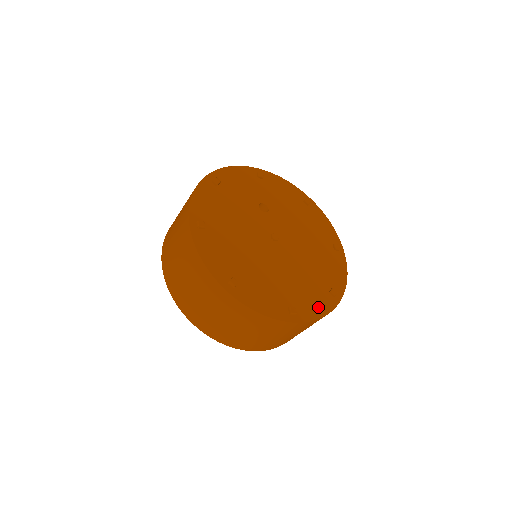
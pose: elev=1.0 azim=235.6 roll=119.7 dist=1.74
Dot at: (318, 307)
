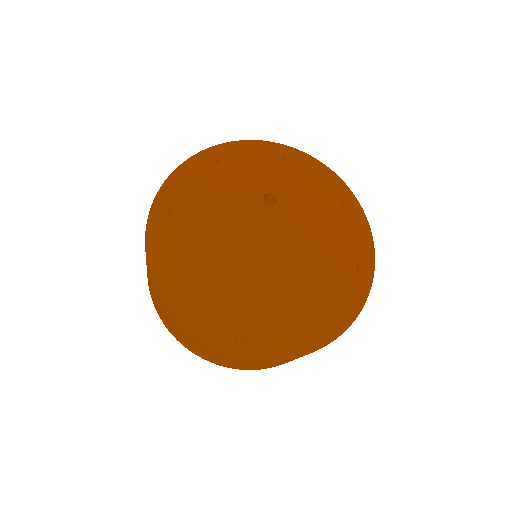
Dot at: (286, 345)
